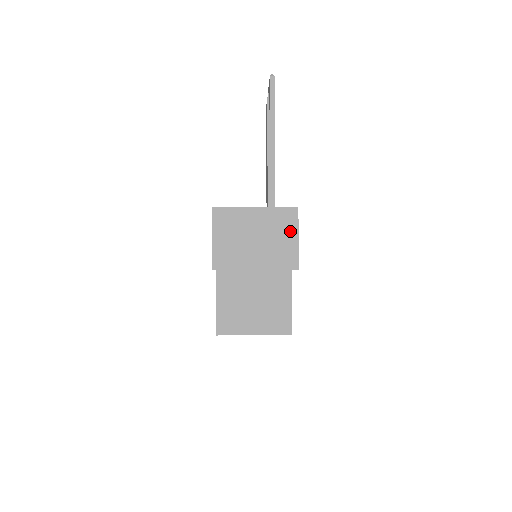
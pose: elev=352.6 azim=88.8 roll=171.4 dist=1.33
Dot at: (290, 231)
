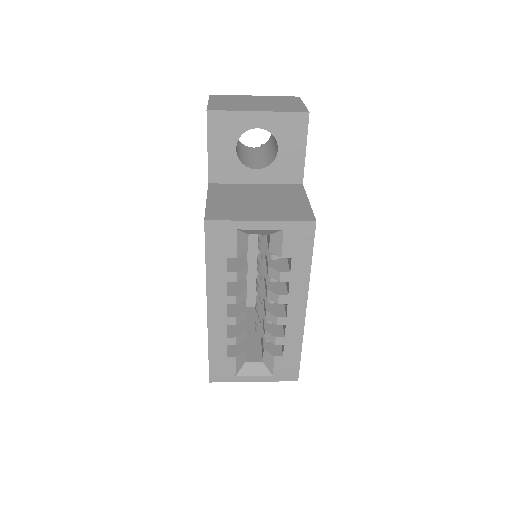
Dot at: (294, 102)
